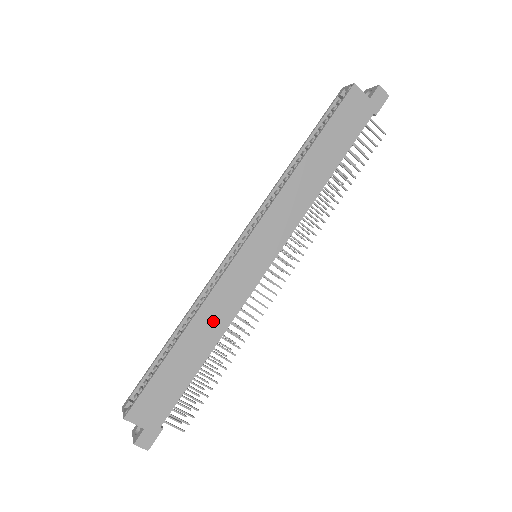
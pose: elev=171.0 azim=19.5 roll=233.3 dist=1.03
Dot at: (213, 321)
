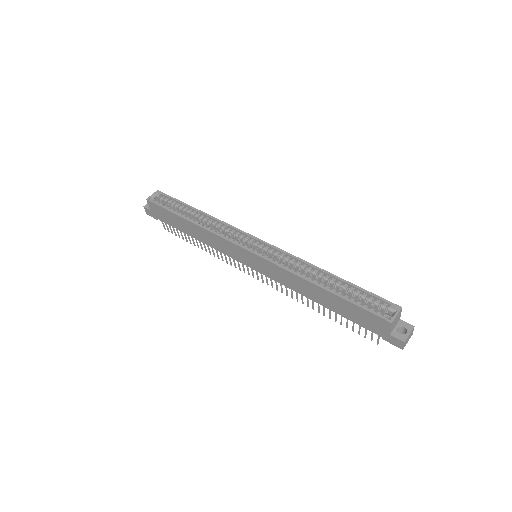
Dot at: (208, 238)
